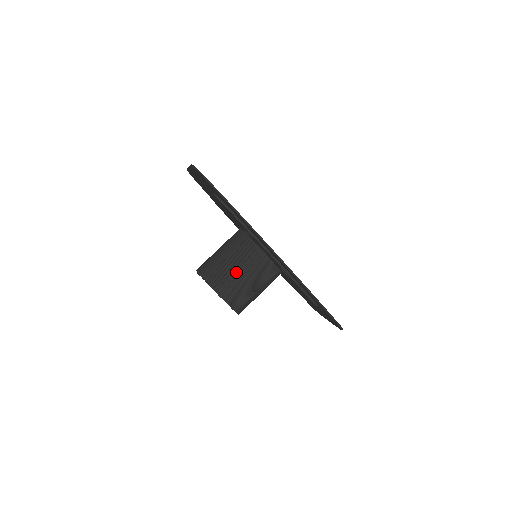
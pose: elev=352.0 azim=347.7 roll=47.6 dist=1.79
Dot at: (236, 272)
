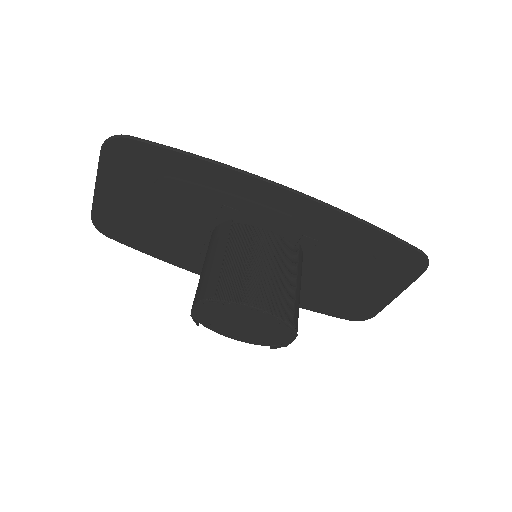
Dot at: (251, 266)
